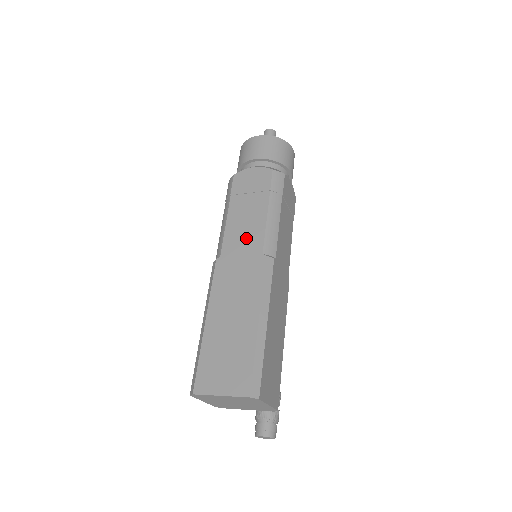
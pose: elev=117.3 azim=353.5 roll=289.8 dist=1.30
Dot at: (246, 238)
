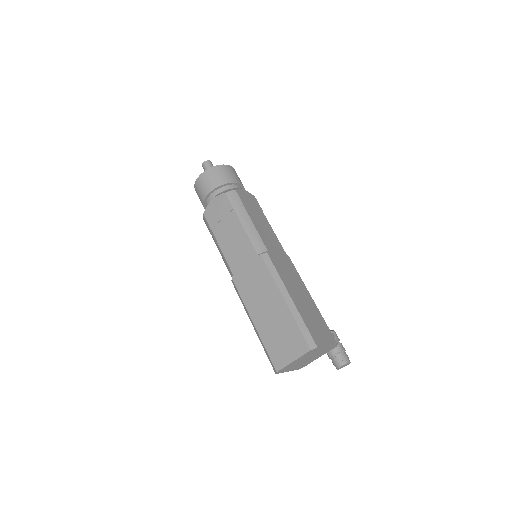
Dot at: (240, 251)
